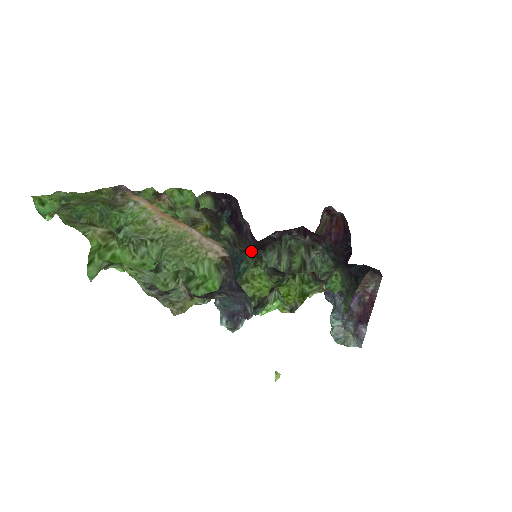
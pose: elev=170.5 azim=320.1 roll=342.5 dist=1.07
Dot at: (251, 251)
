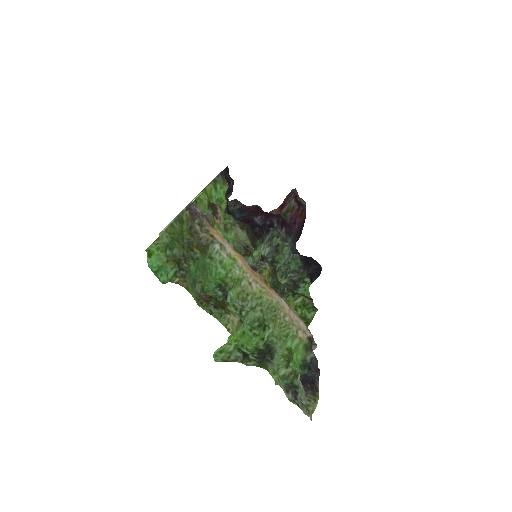
Dot at: occluded
